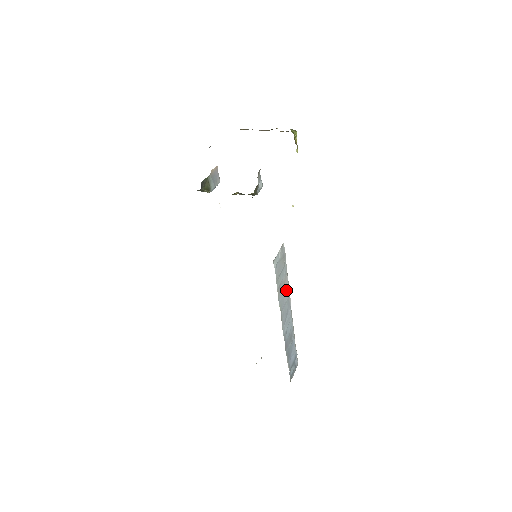
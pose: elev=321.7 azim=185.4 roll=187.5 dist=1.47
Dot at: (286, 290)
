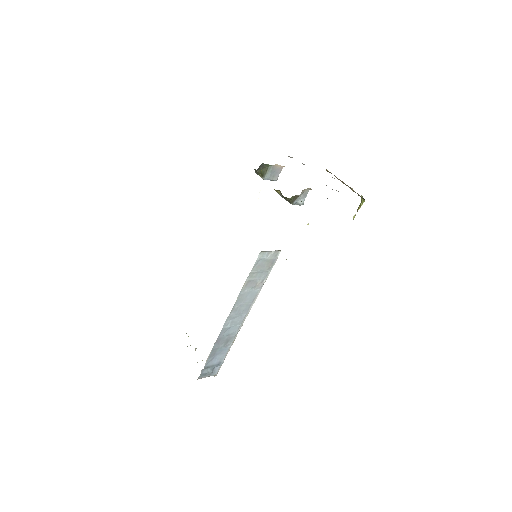
Dot at: (254, 293)
